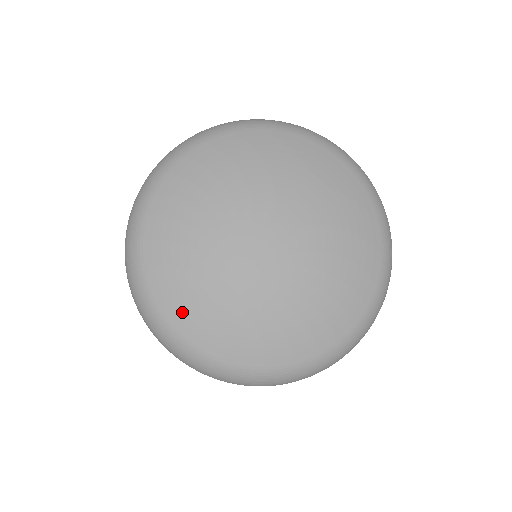
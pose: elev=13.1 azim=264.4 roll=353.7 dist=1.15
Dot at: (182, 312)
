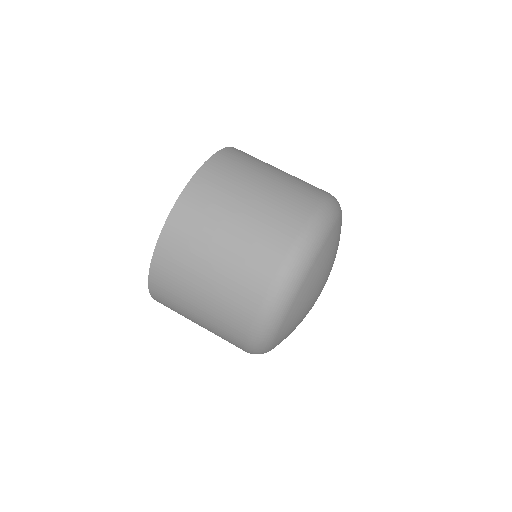
Dot at: occluded
